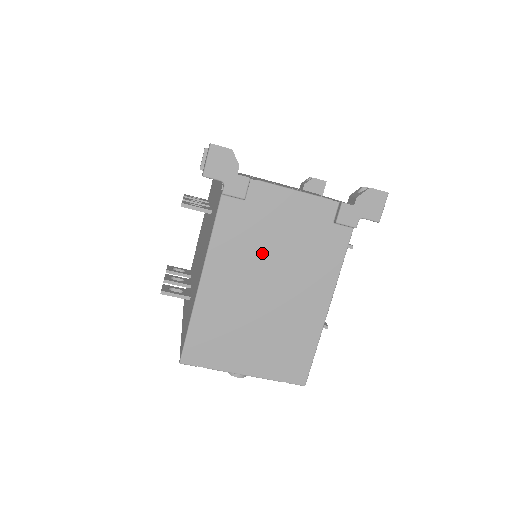
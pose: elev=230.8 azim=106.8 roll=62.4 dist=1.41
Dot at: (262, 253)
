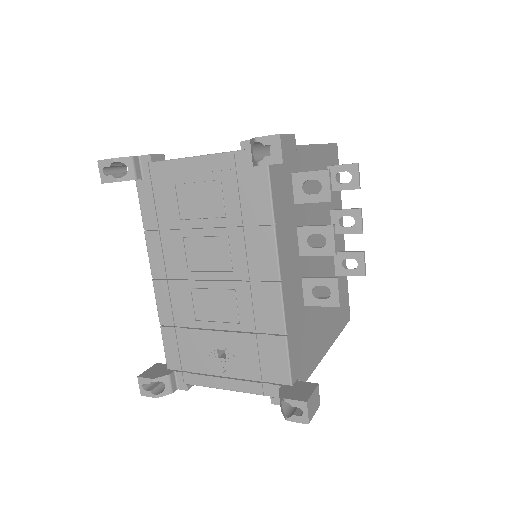
Dot at: occluded
